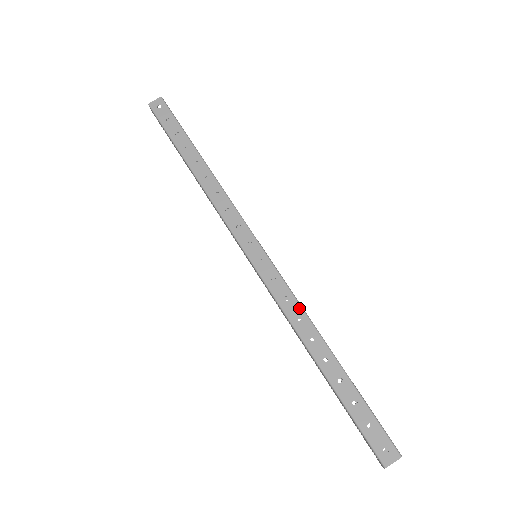
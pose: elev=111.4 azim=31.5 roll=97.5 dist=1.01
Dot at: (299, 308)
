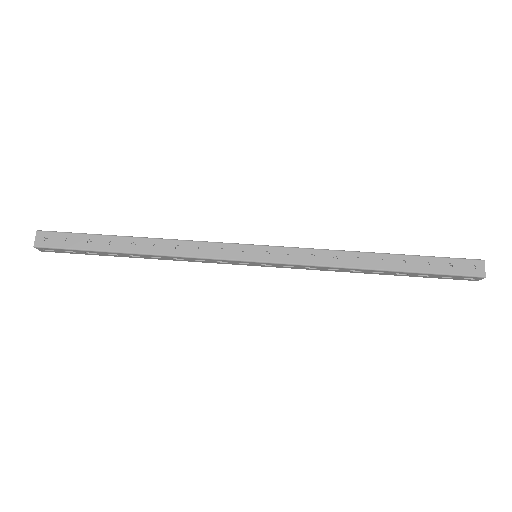
Dot at: (327, 252)
